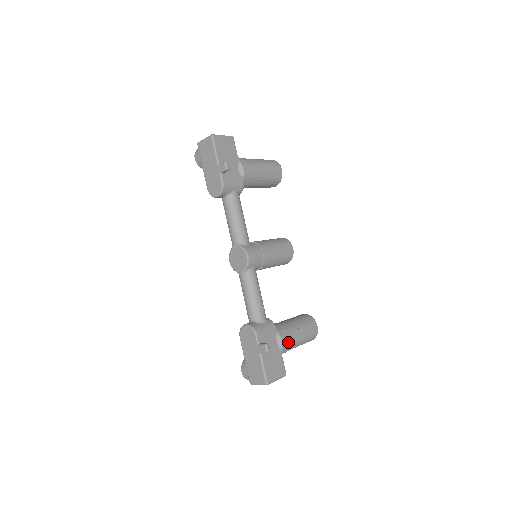
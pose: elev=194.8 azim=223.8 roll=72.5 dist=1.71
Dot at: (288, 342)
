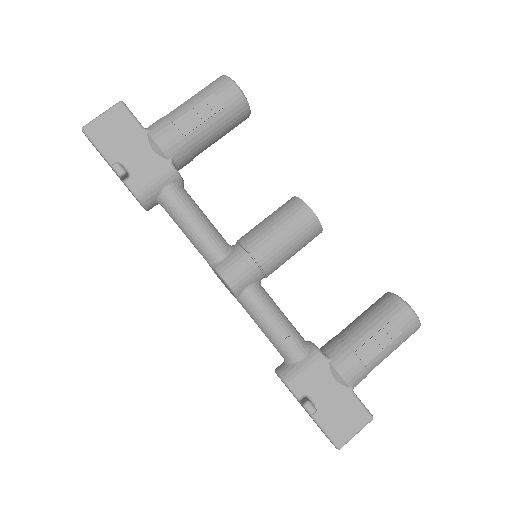
Dot at: (356, 370)
